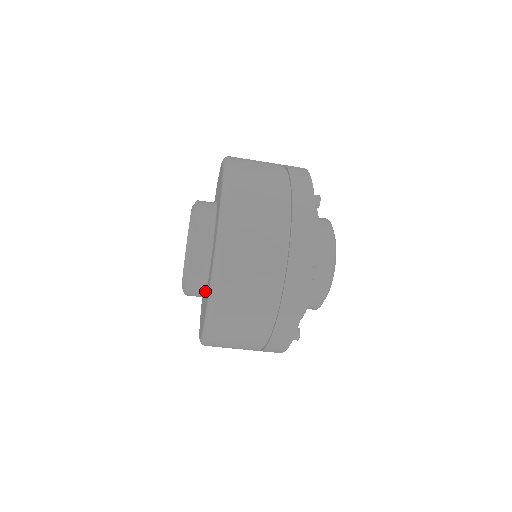
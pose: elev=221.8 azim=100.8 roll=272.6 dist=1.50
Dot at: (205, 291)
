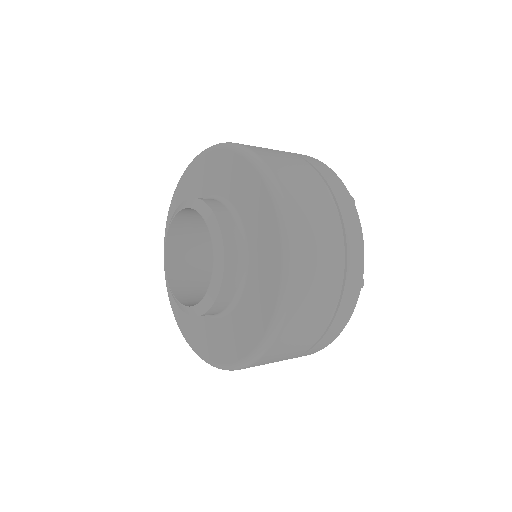
Dot at: (227, 311)
